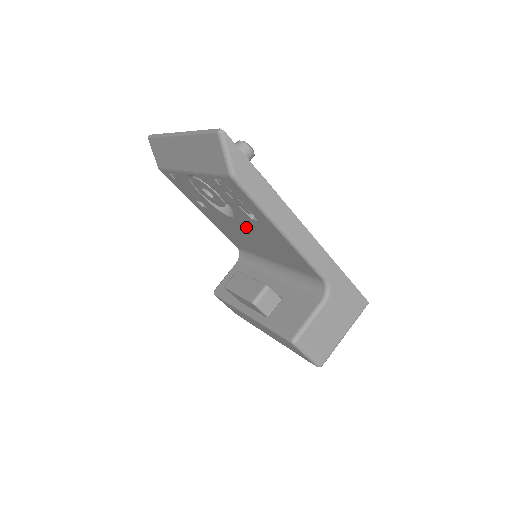
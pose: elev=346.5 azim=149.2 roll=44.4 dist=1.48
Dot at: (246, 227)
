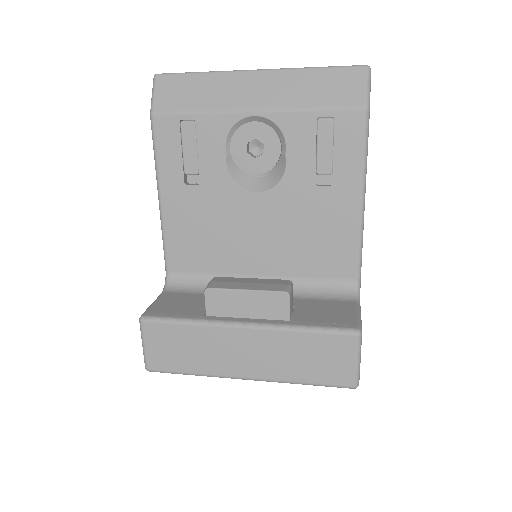
Dot at: (275, 207)
